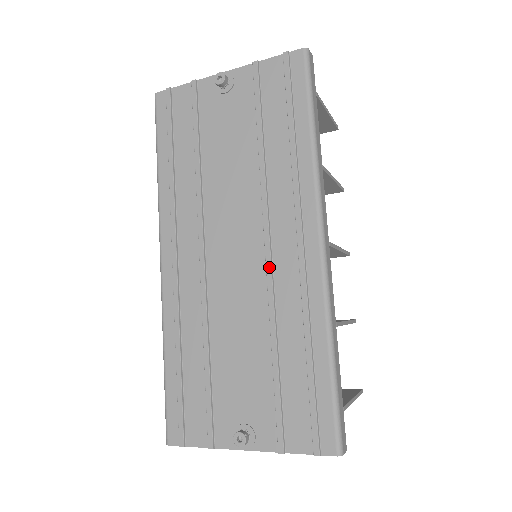
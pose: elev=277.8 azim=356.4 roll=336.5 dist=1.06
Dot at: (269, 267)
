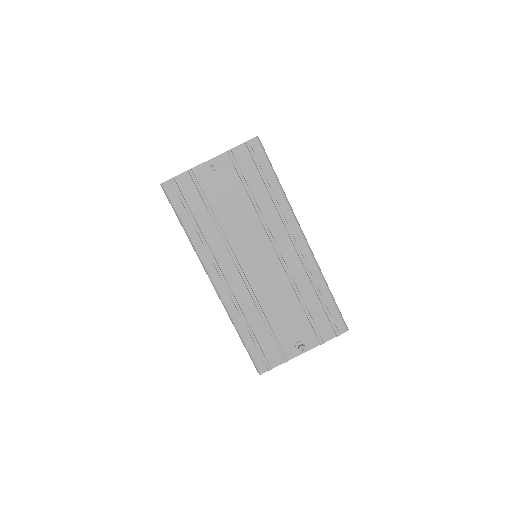
Dot at: (283, 262)
